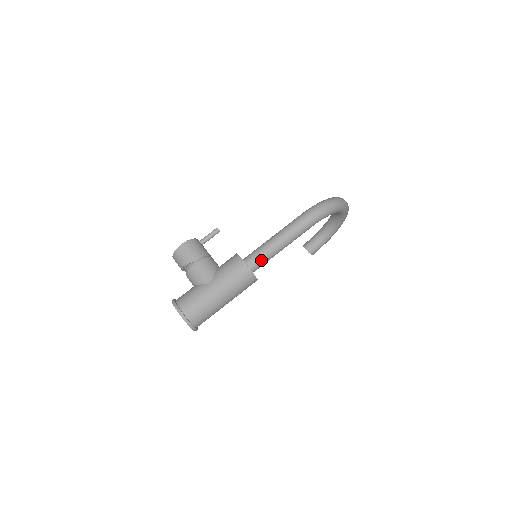
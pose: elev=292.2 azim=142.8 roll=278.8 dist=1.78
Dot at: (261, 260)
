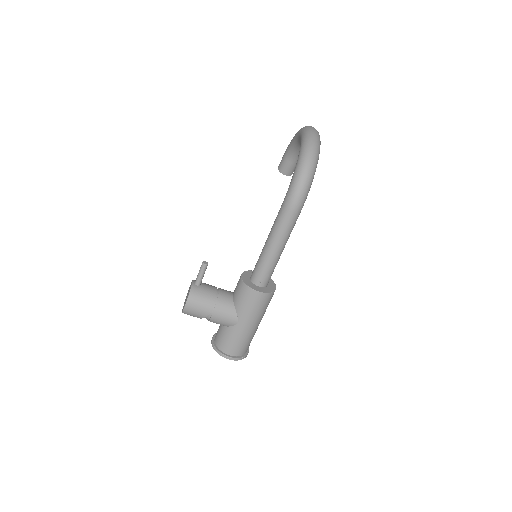
Dot at: (270, 274)
